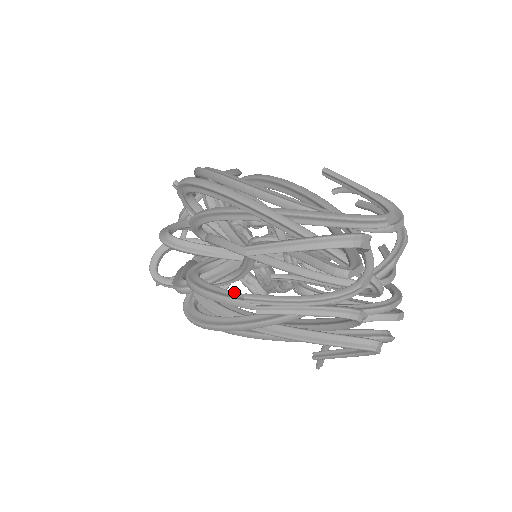
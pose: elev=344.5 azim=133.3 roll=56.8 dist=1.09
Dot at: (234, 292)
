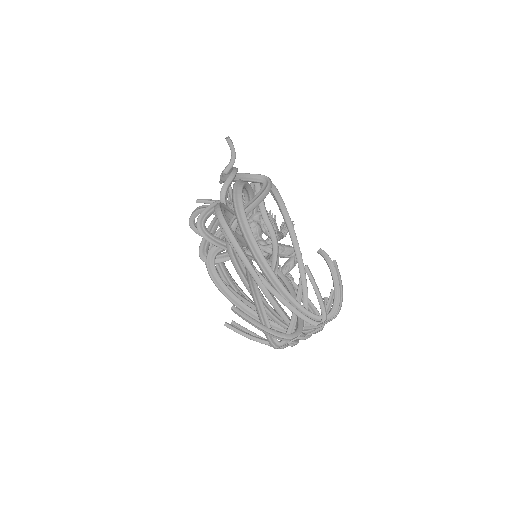
Dot at: (229, 290)
